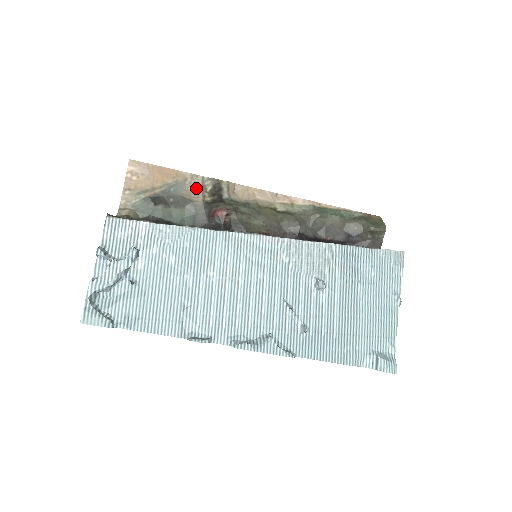
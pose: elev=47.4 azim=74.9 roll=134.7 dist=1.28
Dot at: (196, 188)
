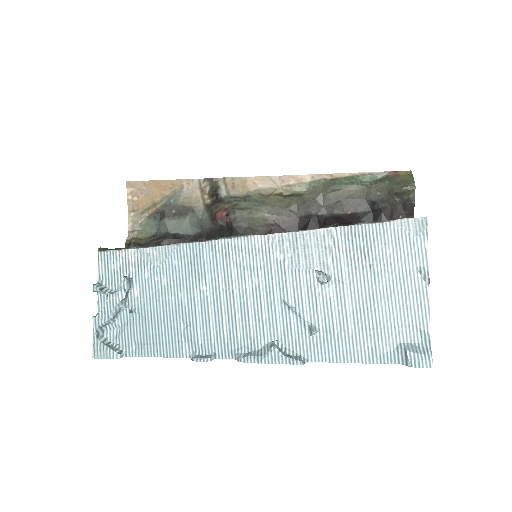
Dot at: (195, 193)
